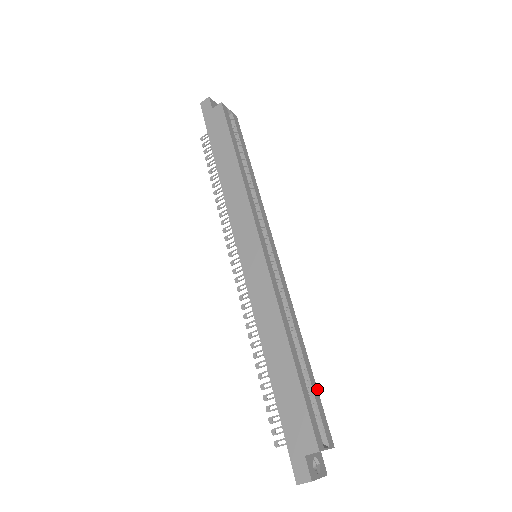
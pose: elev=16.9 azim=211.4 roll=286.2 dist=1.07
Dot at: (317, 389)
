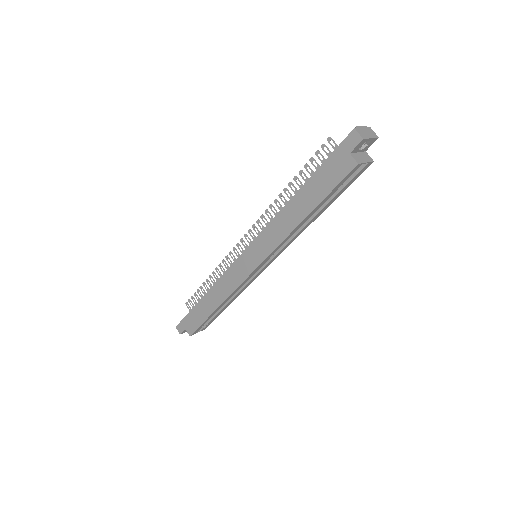
Dot at: occluded
